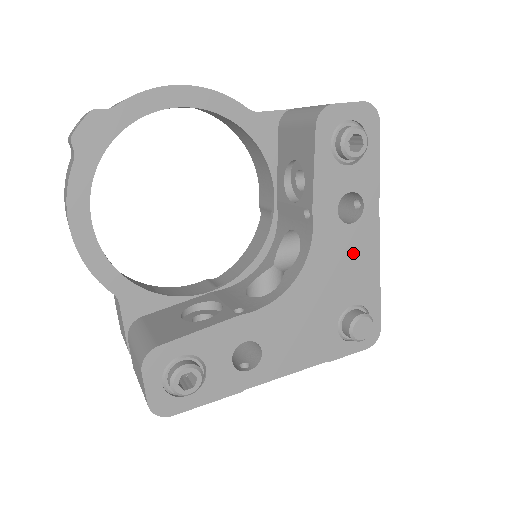
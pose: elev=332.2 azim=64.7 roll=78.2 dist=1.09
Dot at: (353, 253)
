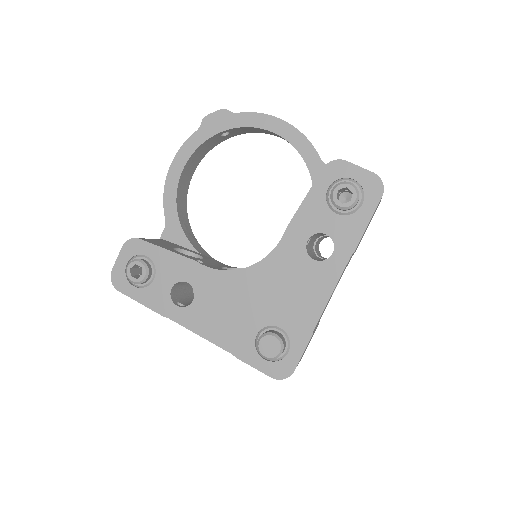
Dot at: (303, 284)
